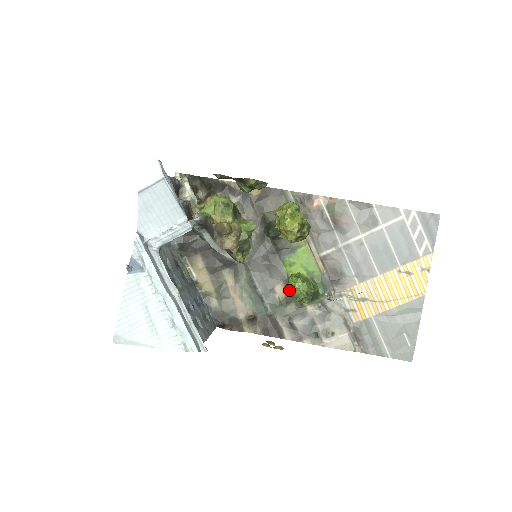
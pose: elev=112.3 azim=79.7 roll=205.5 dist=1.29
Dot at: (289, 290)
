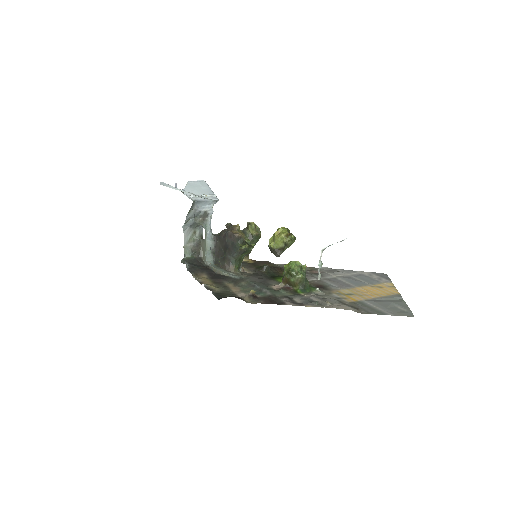
Dot at: (285, 270)
